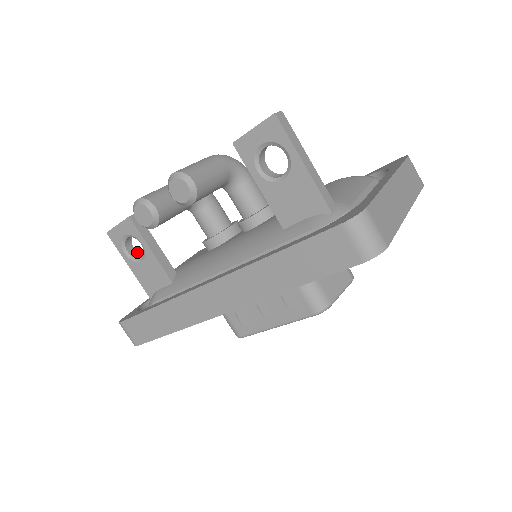
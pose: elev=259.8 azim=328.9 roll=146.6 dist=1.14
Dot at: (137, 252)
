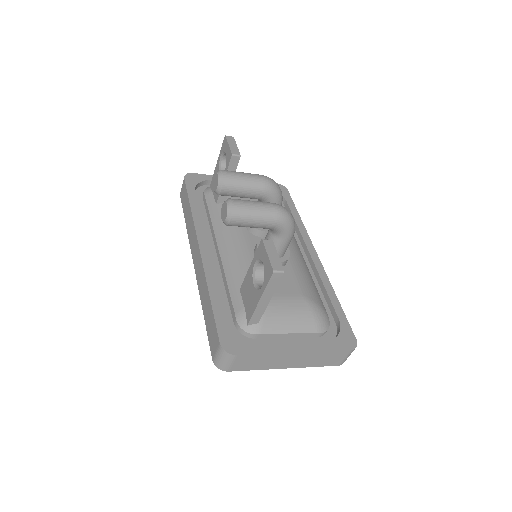
Dot at: occluded
